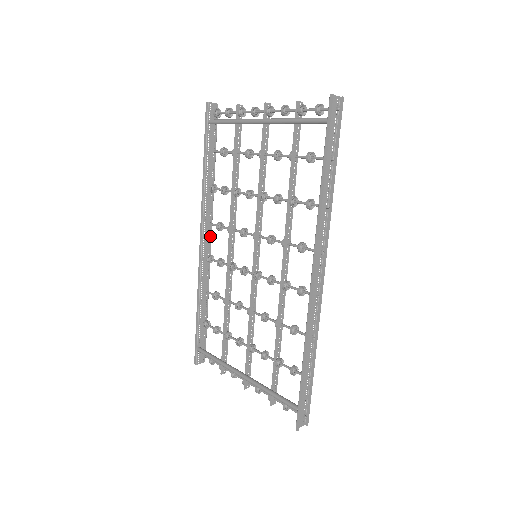
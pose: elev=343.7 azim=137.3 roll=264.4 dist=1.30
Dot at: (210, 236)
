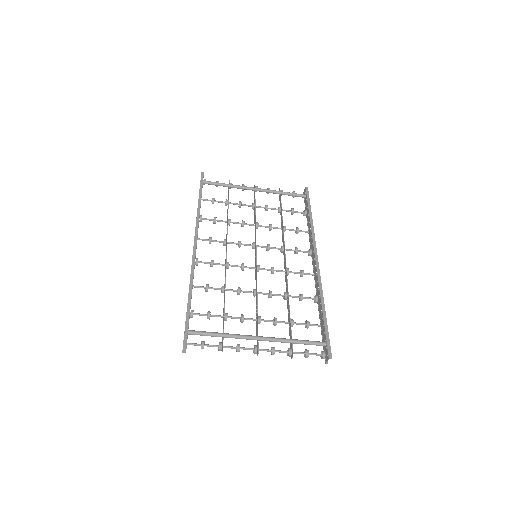
Dot at: occluded
